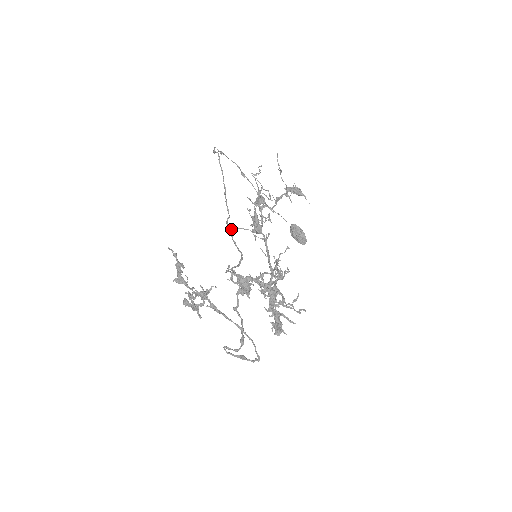
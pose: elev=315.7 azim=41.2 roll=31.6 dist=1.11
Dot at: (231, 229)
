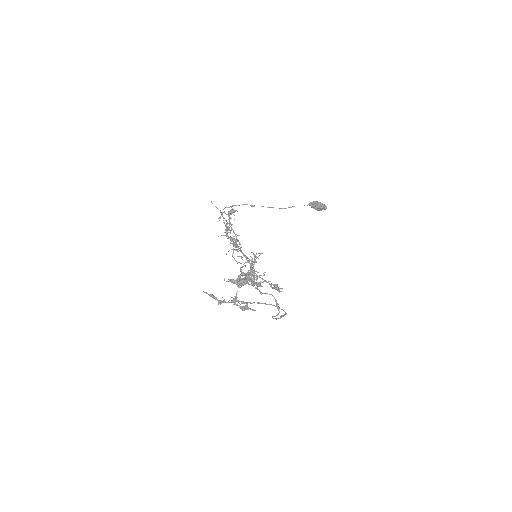
Dot at: occluded
